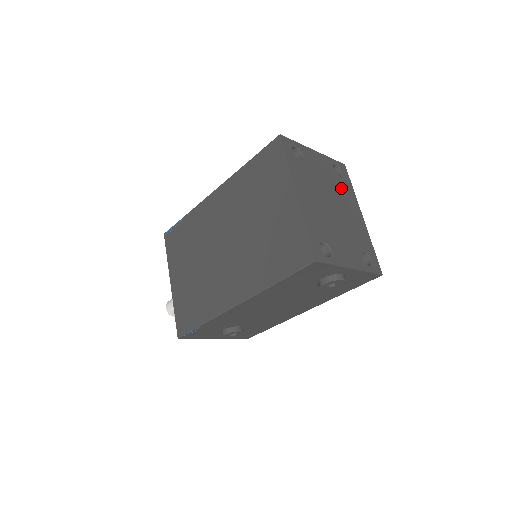
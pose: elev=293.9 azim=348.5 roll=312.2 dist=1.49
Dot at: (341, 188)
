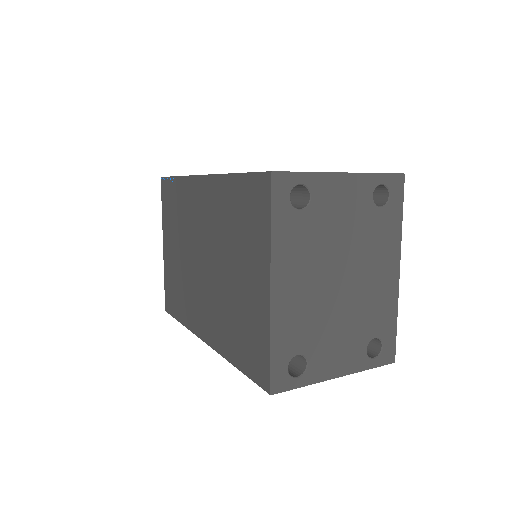
Dot at: (375, 232)
